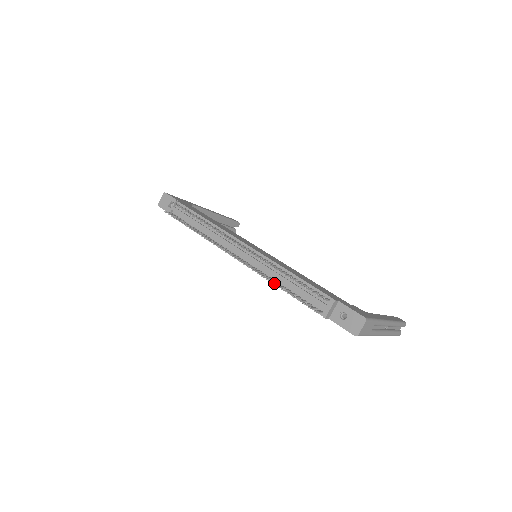
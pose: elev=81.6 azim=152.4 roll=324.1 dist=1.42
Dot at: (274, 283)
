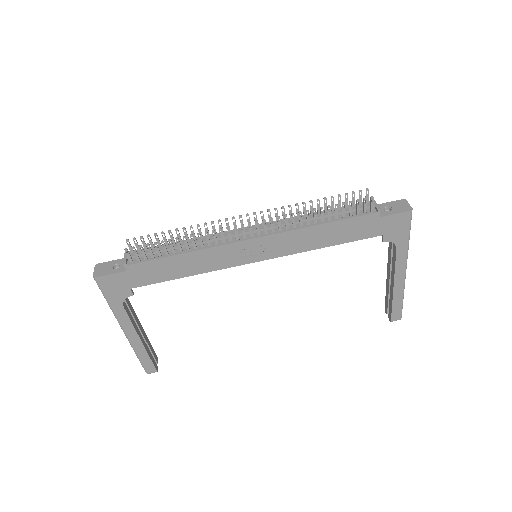
Dot at: (315, 210)
